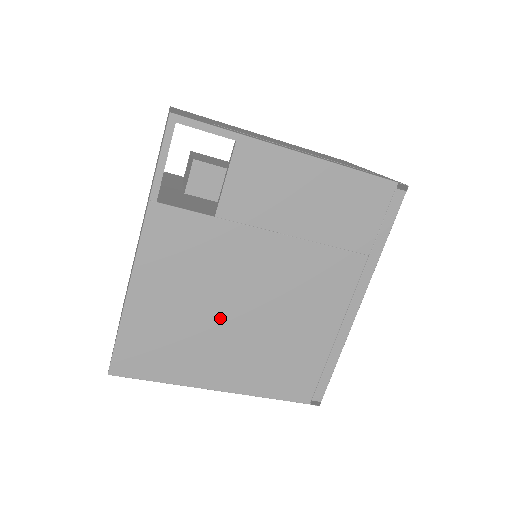
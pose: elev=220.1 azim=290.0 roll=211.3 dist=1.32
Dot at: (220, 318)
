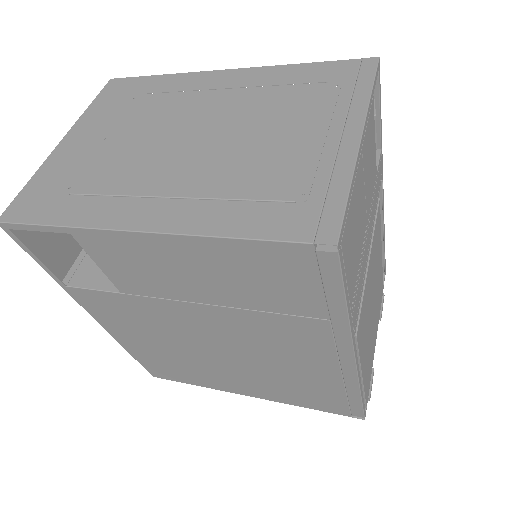
Dot at: (202, 357)
